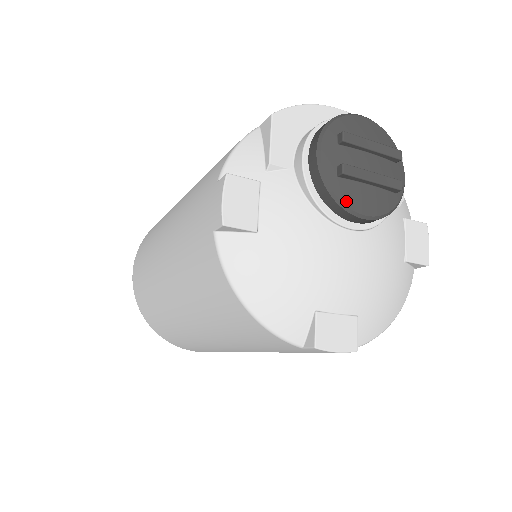
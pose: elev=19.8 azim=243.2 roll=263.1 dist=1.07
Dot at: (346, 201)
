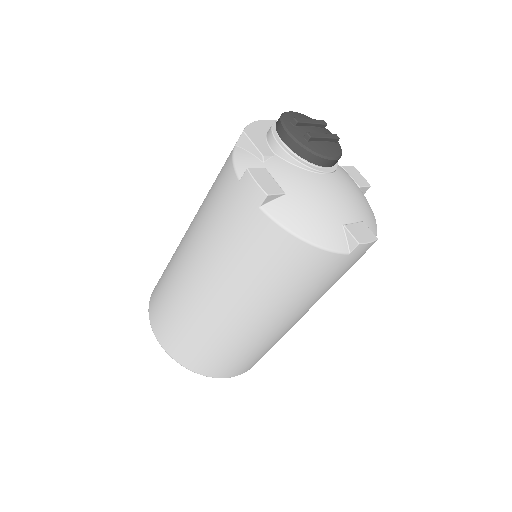
Dot at: (320, 153)
